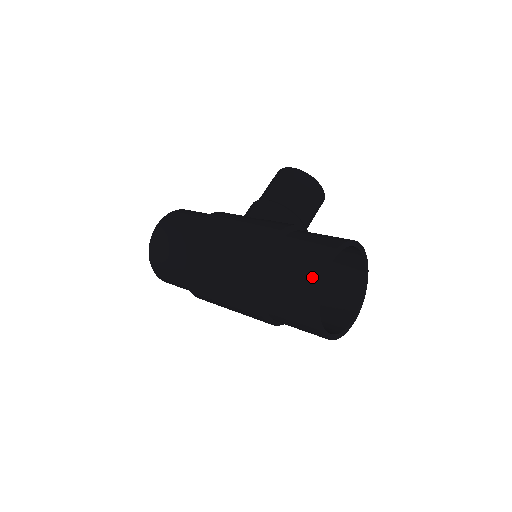
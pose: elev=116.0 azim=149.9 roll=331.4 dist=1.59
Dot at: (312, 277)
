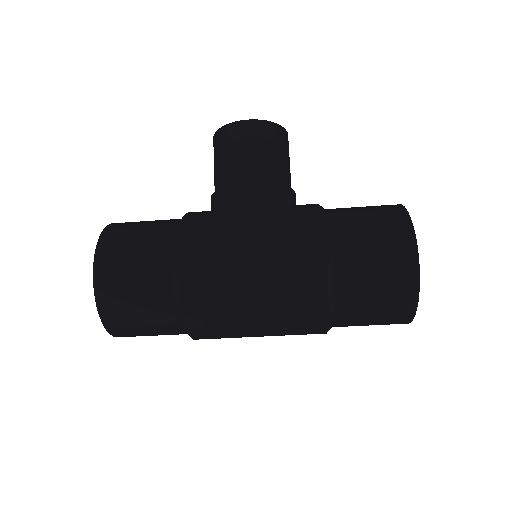
Dot at: (407, 278)
